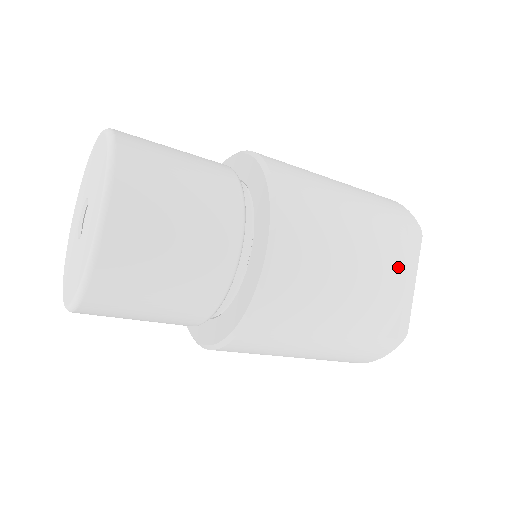
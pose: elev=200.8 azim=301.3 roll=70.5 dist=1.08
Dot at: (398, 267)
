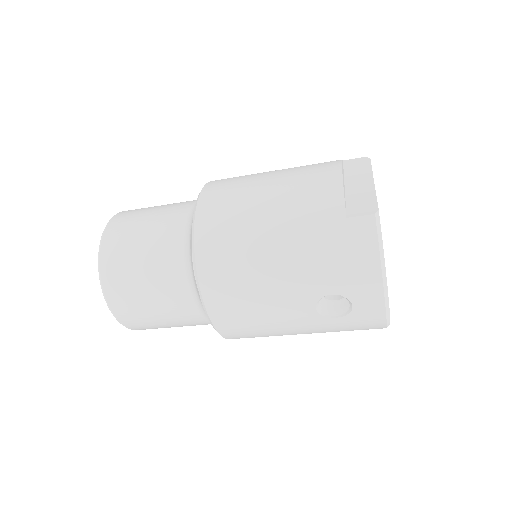
Dot at: (325, 169)
